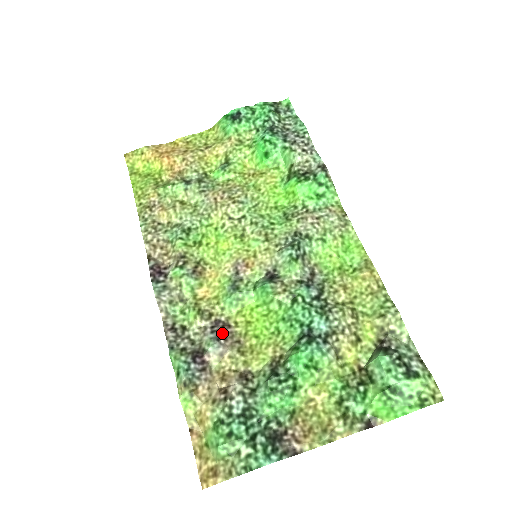
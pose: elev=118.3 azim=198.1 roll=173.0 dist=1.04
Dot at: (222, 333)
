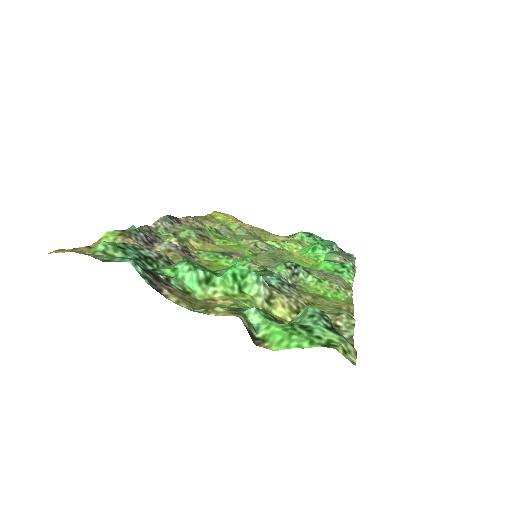
Dot at: occluded
